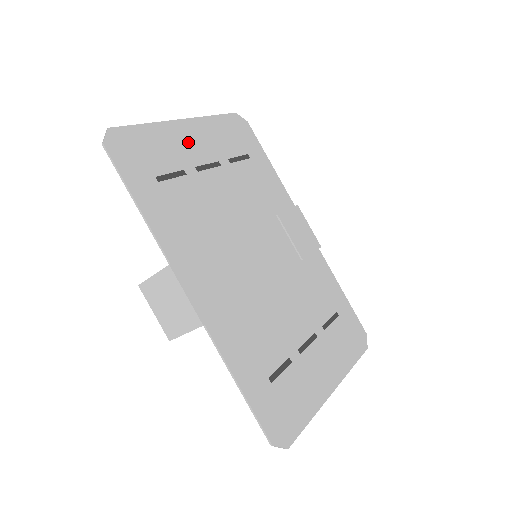
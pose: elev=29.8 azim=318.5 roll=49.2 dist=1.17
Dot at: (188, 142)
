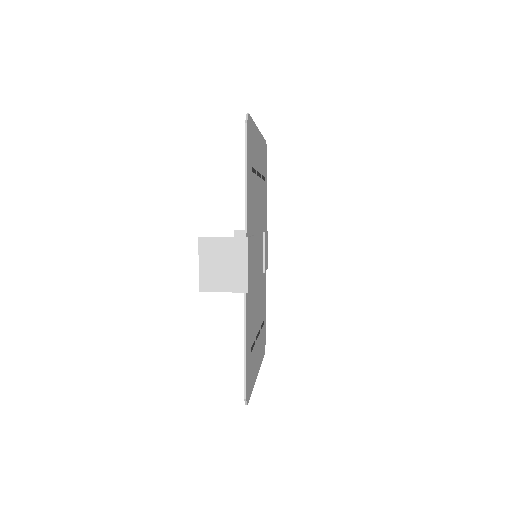
Dot at: (258, 149)
